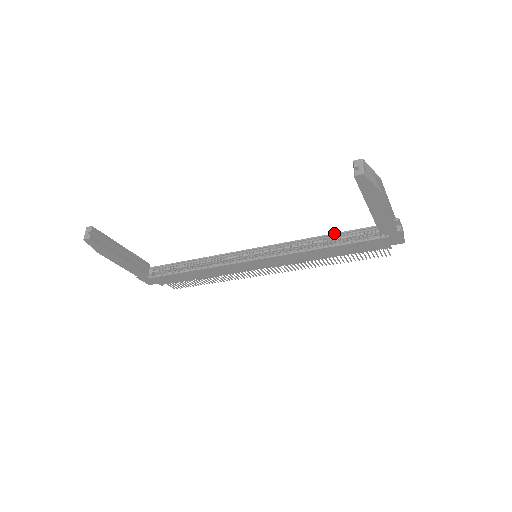
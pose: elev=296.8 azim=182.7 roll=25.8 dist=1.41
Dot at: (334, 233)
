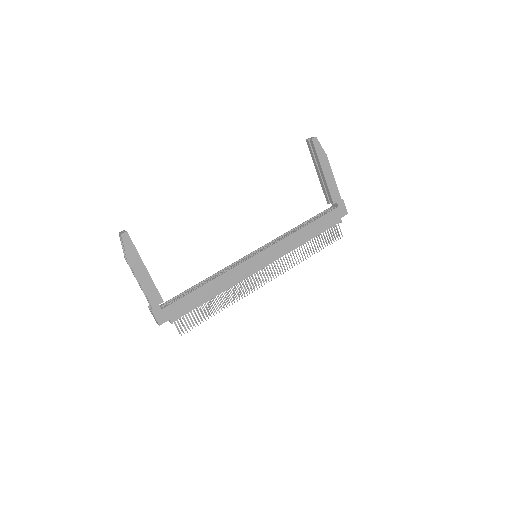
Dot at: (304, 222)
